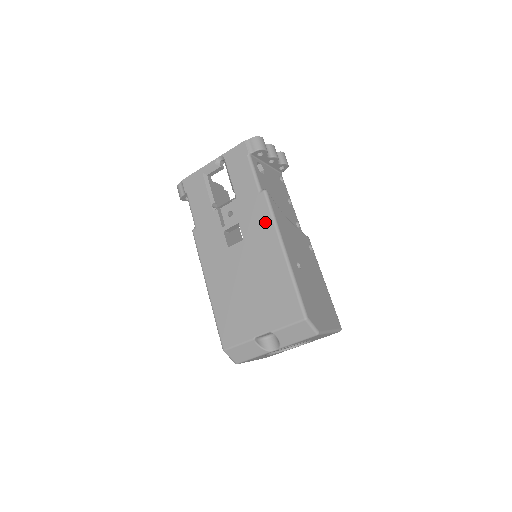
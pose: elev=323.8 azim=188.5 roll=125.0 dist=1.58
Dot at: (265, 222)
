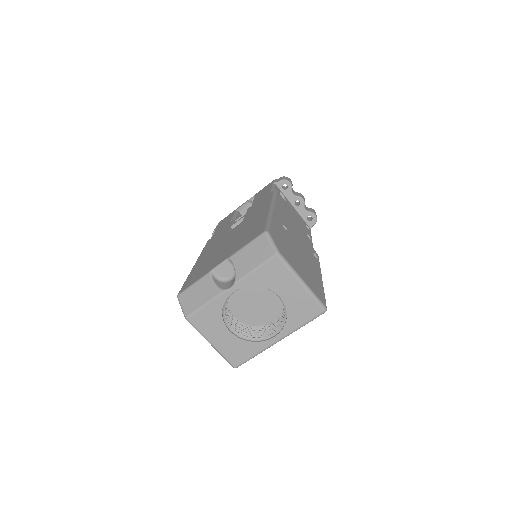
Dot at: (265, 203)
